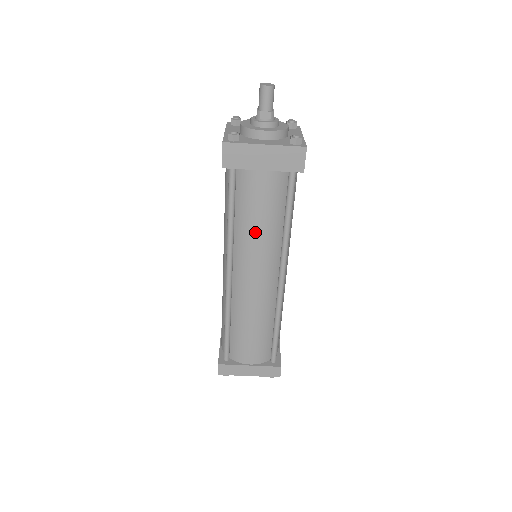
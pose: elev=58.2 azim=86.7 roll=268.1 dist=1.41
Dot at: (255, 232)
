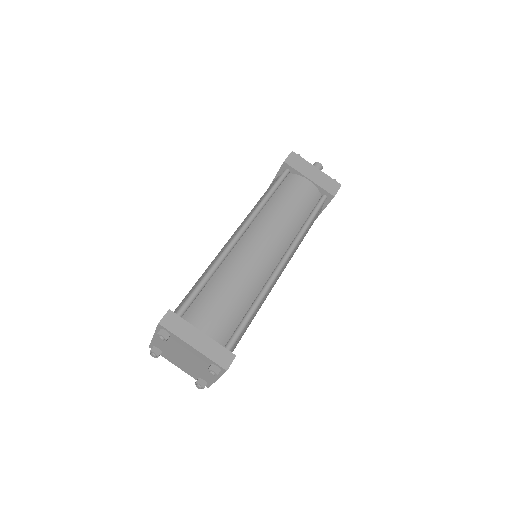
Dot at: (283, 211)
